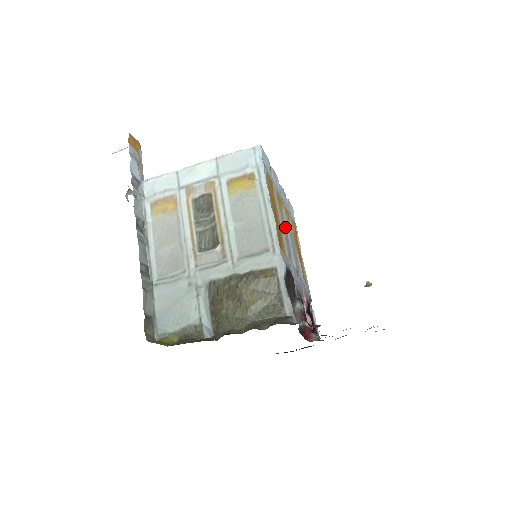
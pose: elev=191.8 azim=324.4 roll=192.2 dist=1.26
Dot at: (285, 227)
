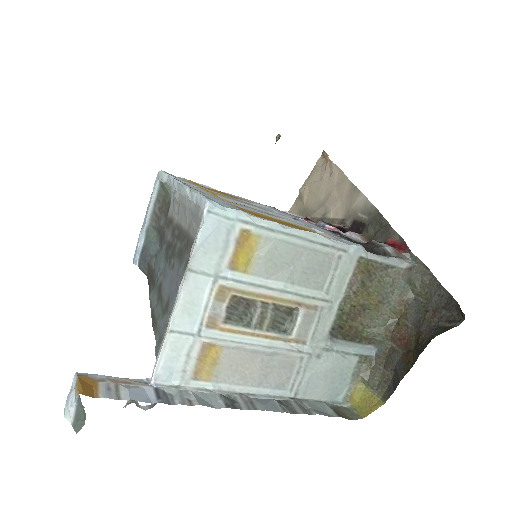
Dot at: occluded
